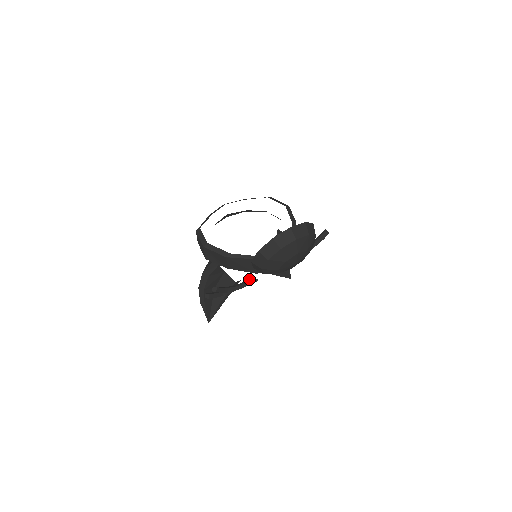
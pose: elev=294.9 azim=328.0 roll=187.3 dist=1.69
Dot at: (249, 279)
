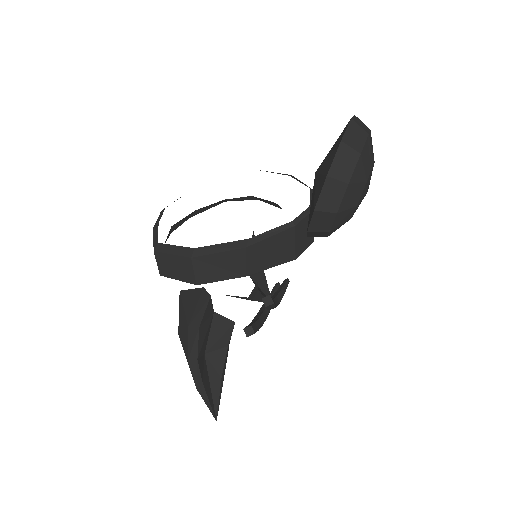
Dot at: (272, 289)
